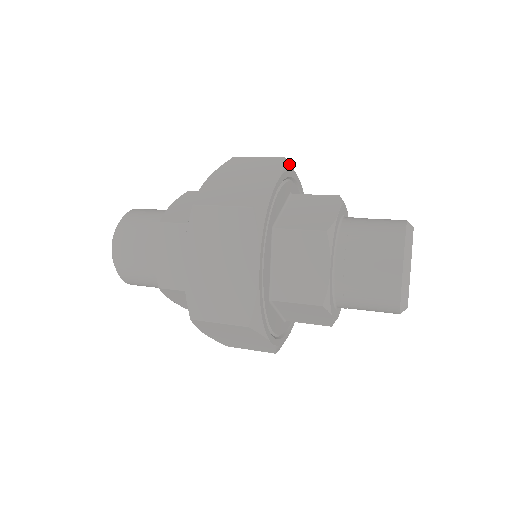
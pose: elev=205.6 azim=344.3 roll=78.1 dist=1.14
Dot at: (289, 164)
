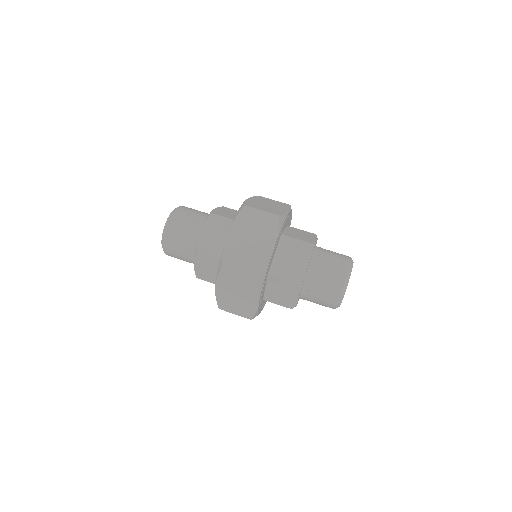
Dot at: occluded
